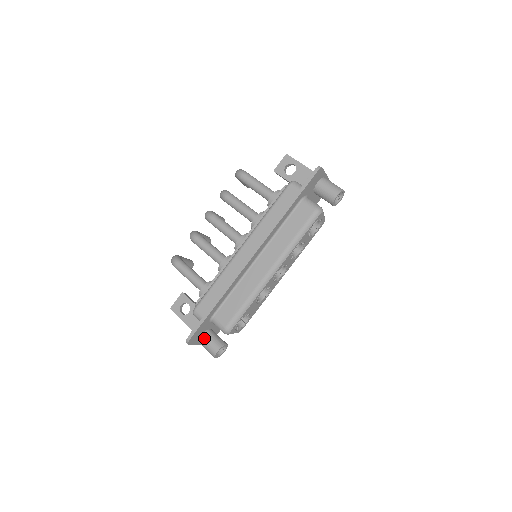
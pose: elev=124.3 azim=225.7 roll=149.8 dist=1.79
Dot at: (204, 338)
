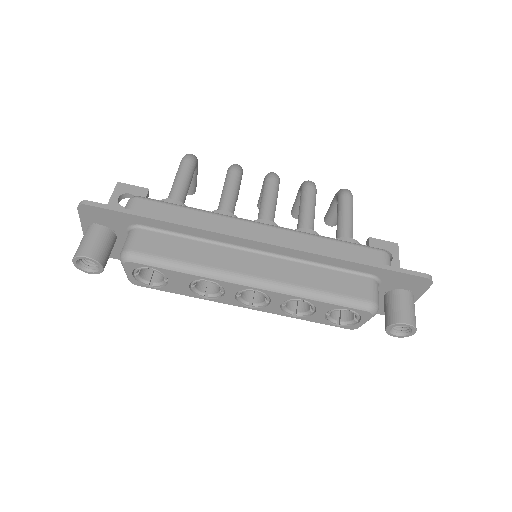
Dot at: (98, 230)
